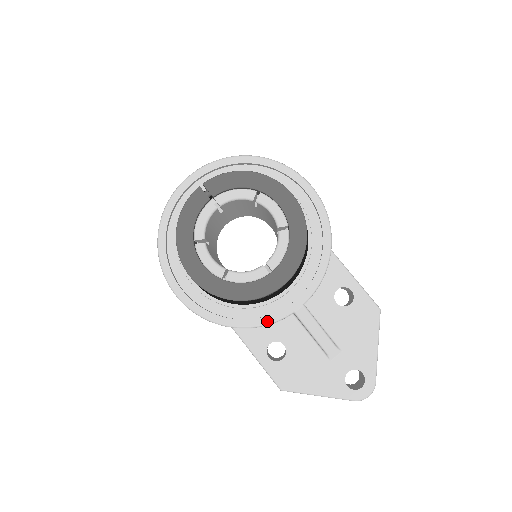
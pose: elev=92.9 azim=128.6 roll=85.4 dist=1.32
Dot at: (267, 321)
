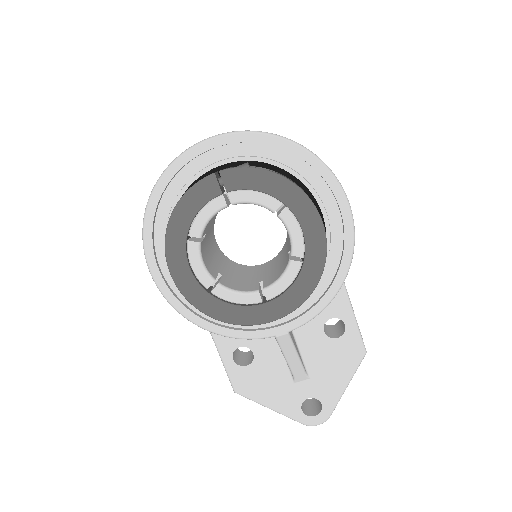
Dot at: (243, 336)
